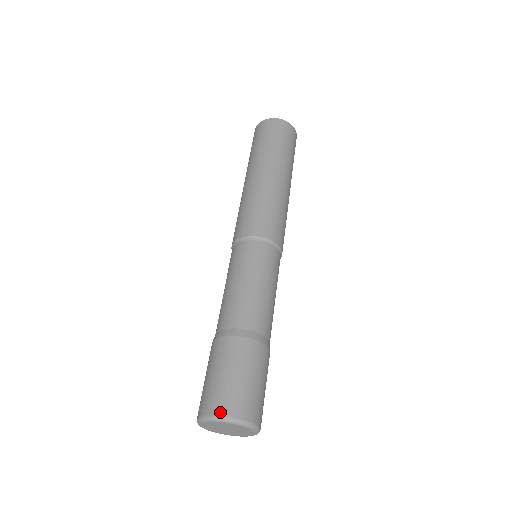
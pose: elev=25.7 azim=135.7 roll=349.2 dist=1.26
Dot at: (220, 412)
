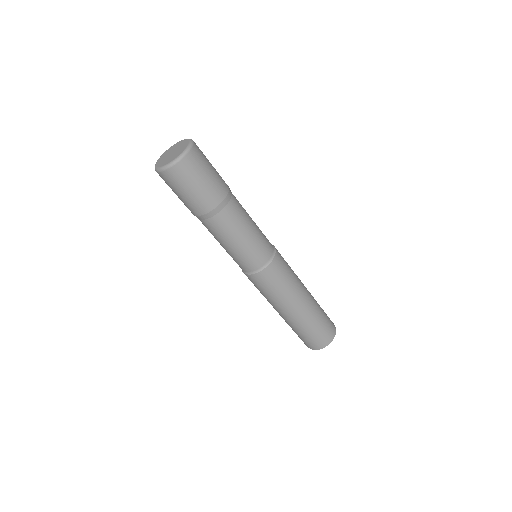
Dot at: occluded
